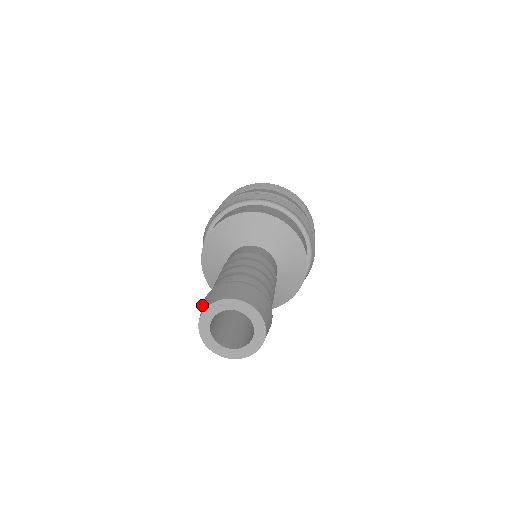
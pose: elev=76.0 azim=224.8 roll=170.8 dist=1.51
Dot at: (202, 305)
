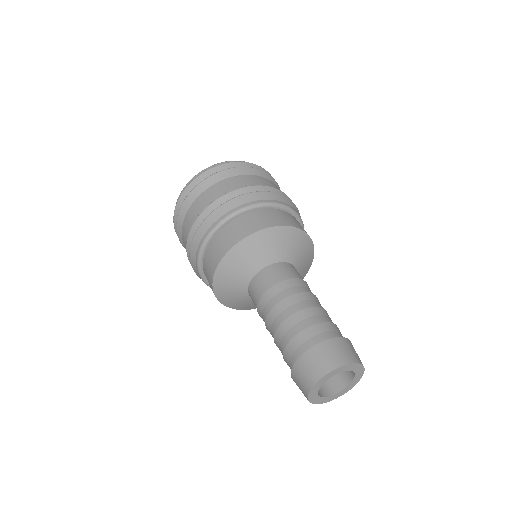
Dot at: (319, 349)
